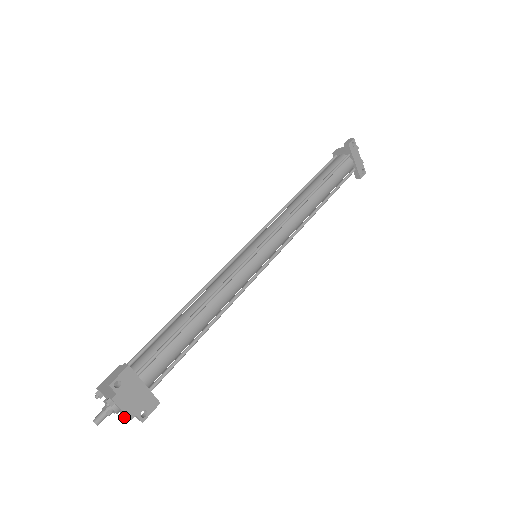
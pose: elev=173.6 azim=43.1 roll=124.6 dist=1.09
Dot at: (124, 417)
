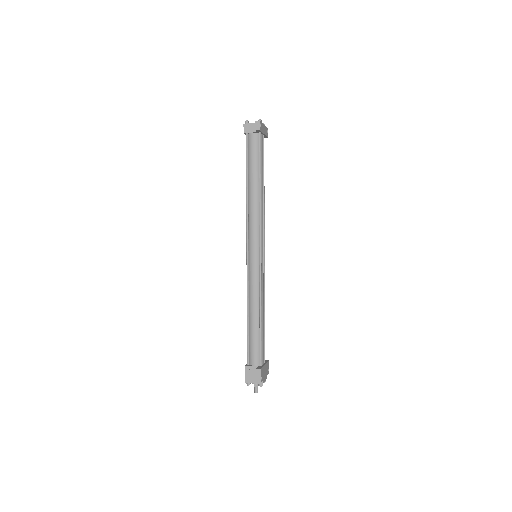
Dot at: (265, 381)
